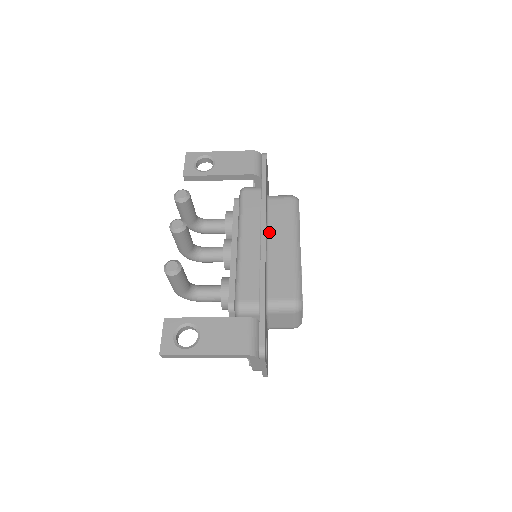
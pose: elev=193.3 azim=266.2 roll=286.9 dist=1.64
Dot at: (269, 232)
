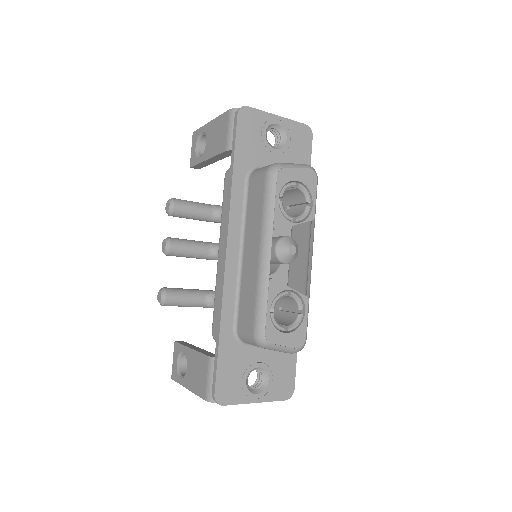
Dot at: (245, 233)
